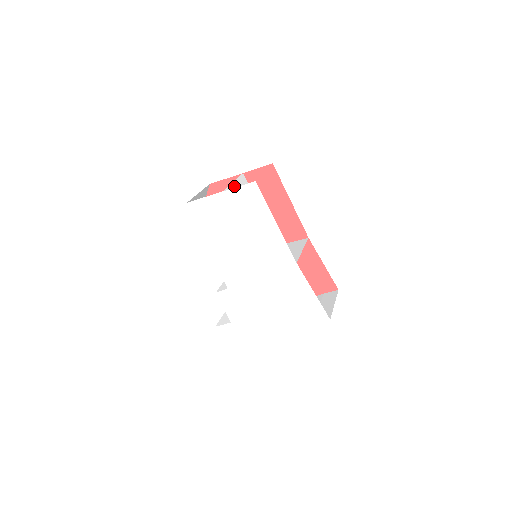
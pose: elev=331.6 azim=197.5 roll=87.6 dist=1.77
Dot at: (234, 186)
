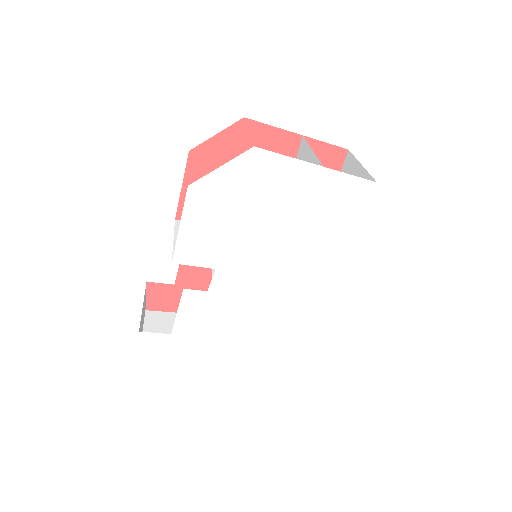
Dot at: (311, 157)
